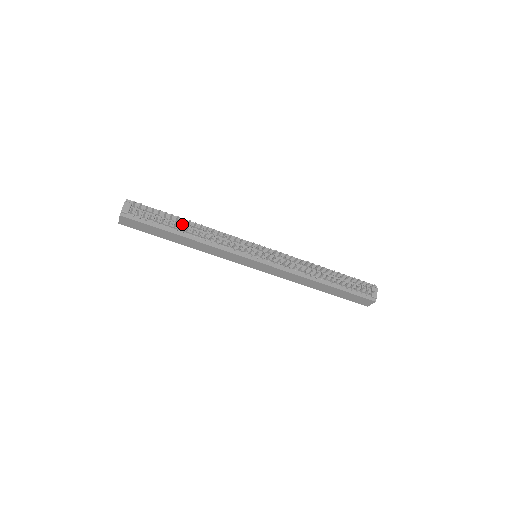
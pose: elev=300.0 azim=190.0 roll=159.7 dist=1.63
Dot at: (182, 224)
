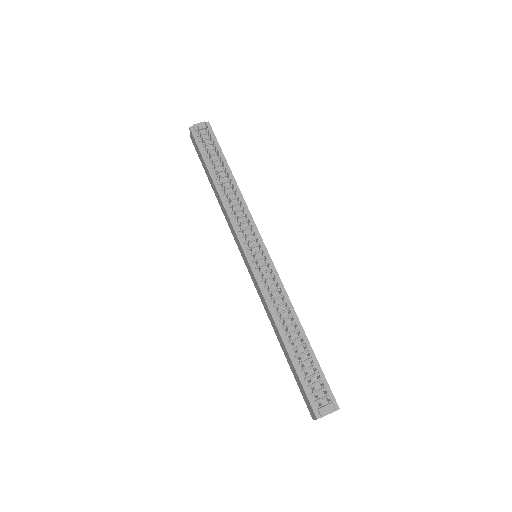
Dot at: (225, 173)
